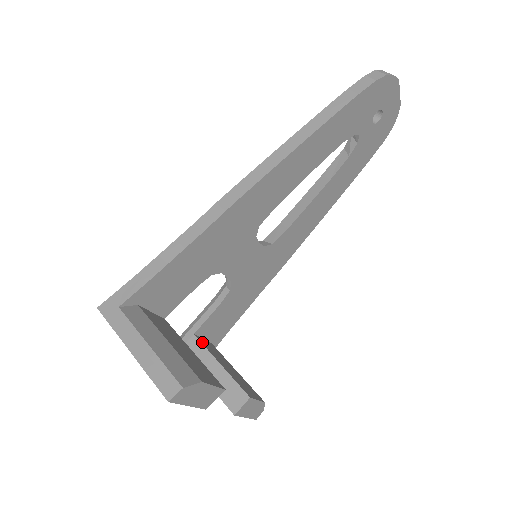
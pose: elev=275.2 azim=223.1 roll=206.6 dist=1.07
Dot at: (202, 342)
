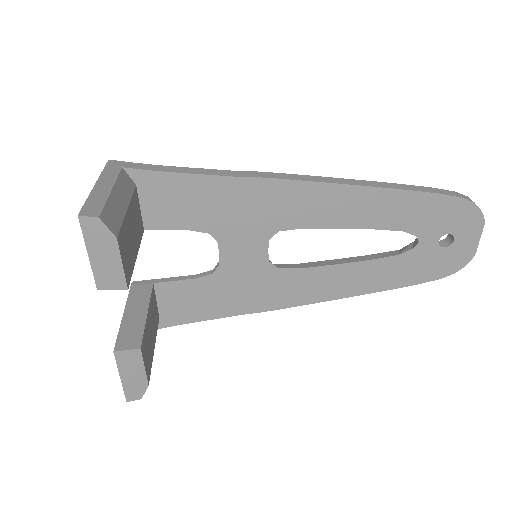
Dot at: (153, 293)
